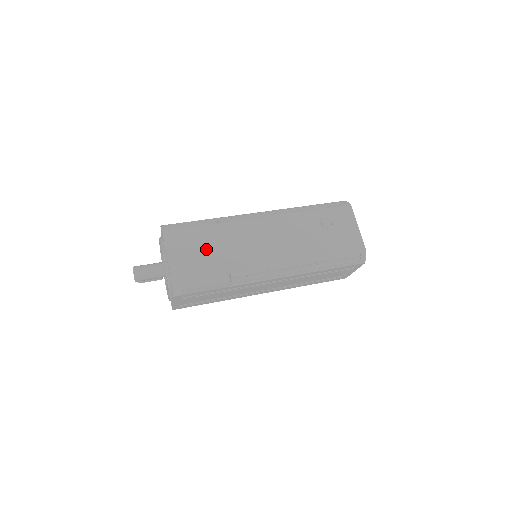
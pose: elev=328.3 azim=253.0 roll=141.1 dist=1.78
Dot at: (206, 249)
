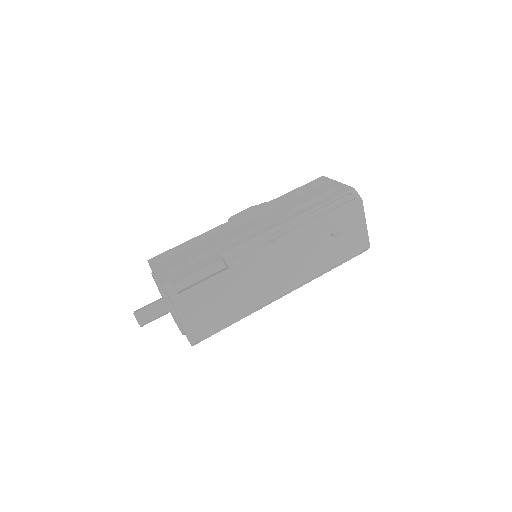
Dot at: (219, 301)
